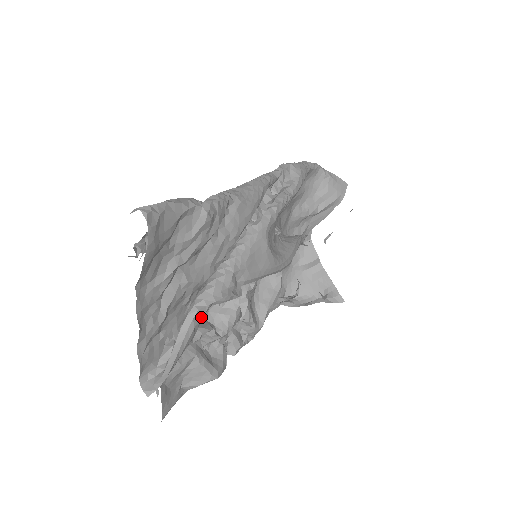
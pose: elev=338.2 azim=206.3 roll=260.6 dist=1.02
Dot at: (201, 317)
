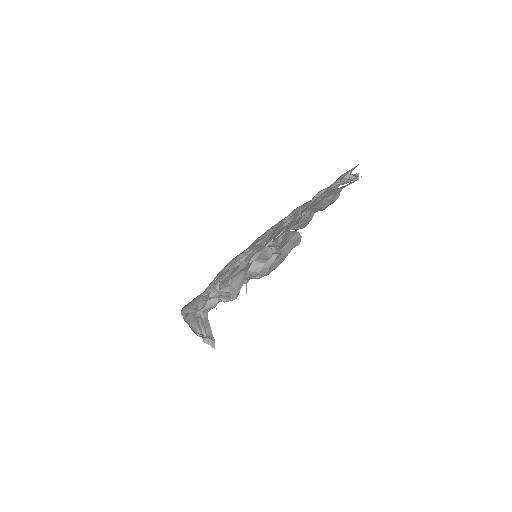
Dot at: occluded
